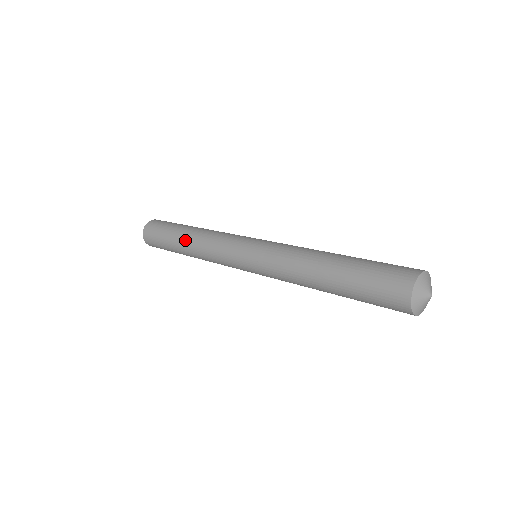
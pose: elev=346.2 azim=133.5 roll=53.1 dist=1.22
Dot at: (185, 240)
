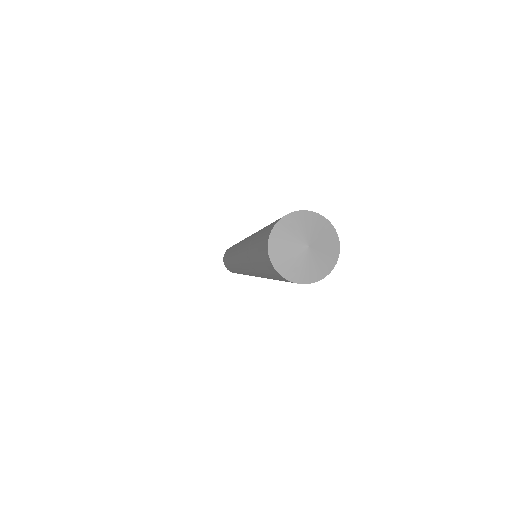
Dot at: occluded
